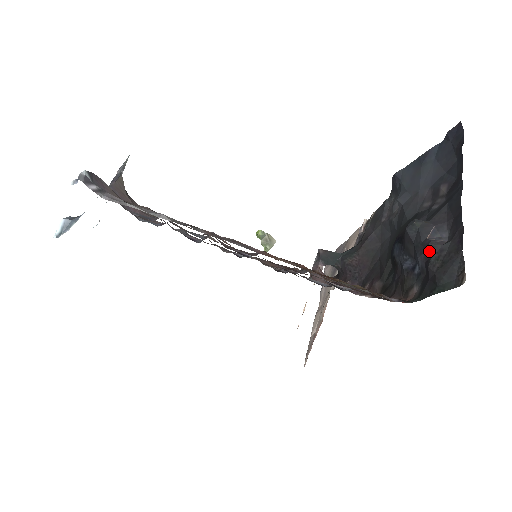
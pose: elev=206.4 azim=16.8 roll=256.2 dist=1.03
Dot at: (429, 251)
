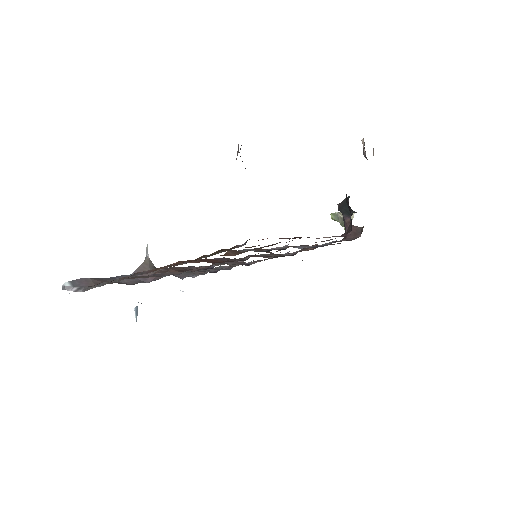
Dot at: occluded
